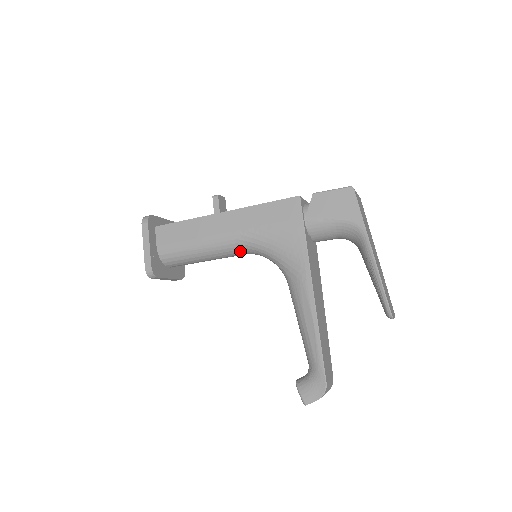
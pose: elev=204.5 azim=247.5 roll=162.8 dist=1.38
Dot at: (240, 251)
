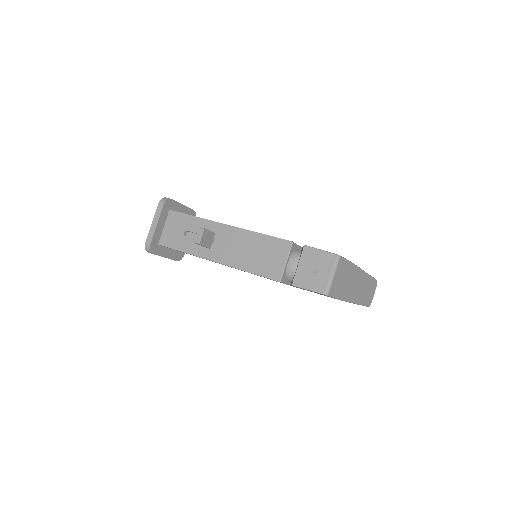
Dot at: occluded
